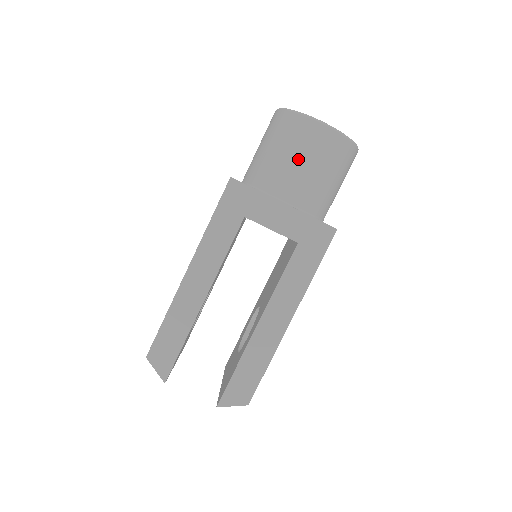
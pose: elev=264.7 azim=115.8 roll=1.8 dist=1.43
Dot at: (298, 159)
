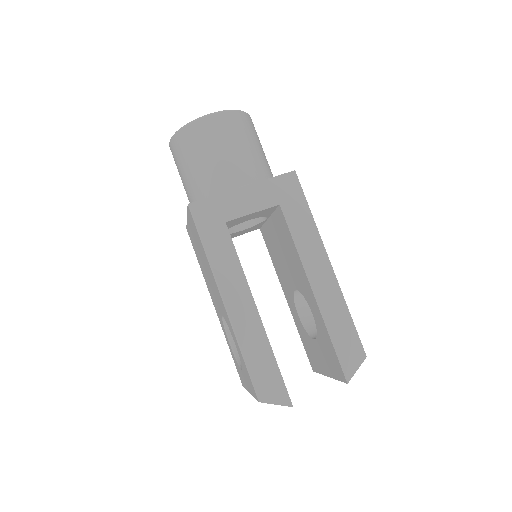
Dot at: (221, 151)
